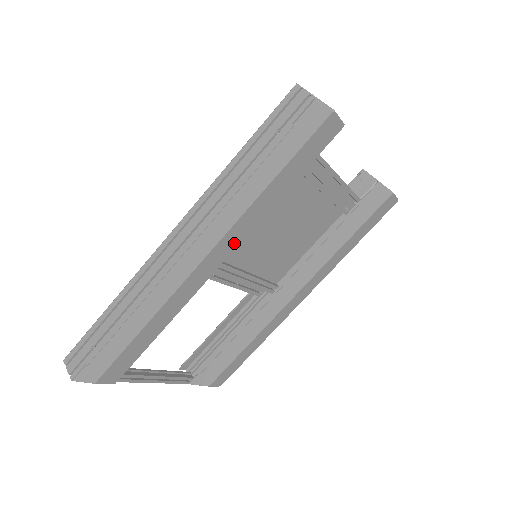
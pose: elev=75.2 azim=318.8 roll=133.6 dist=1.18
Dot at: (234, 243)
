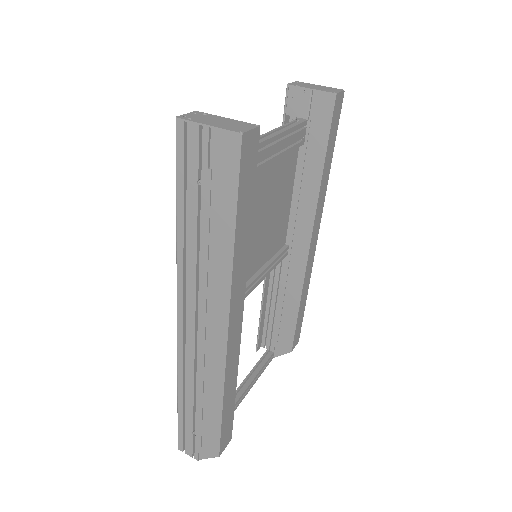
Dot at: (240, 298)
